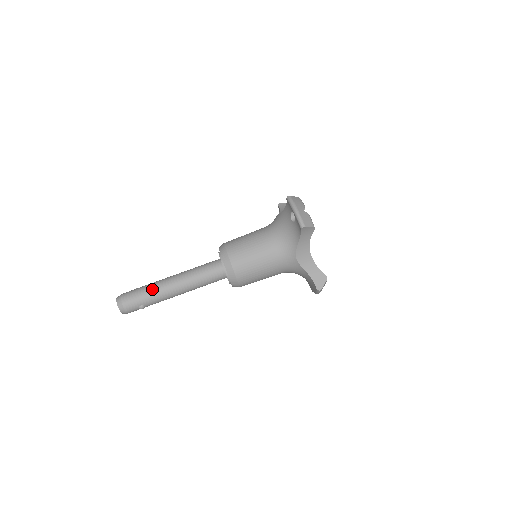
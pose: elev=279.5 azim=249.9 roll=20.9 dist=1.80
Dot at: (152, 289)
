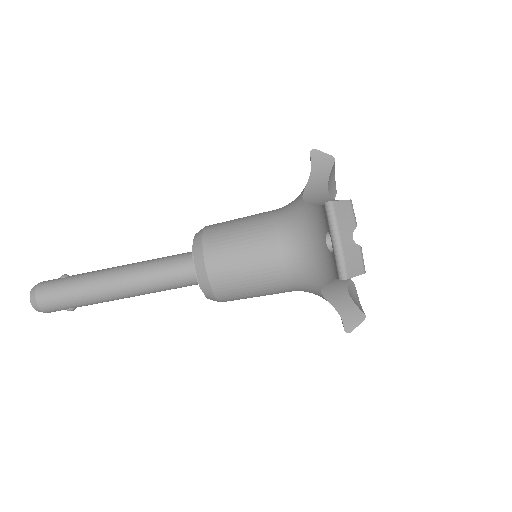
Dot at: (83, 291)
